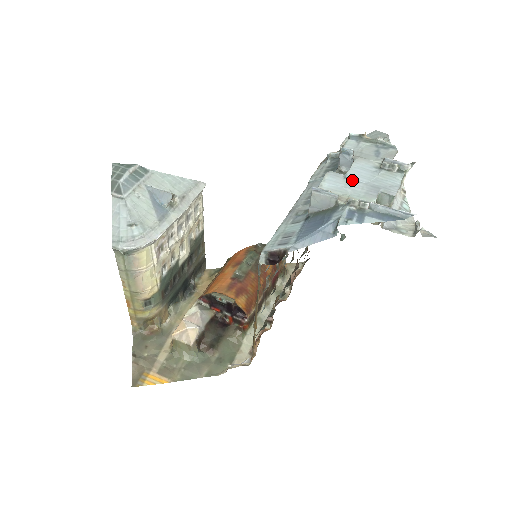
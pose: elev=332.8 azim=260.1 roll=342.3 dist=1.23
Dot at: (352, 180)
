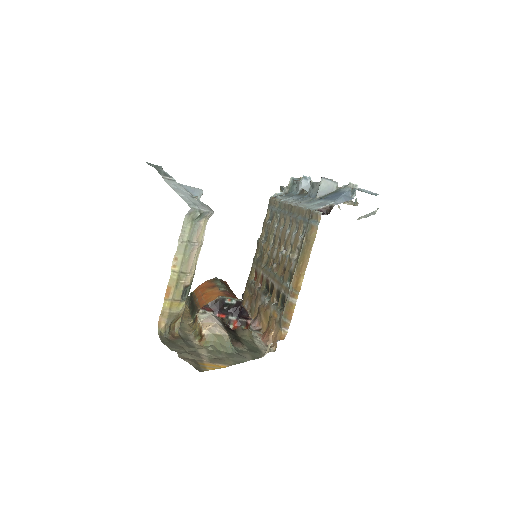
Dot at: occluded
